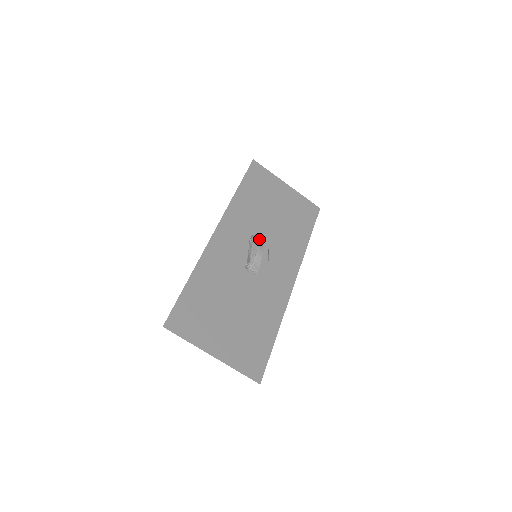
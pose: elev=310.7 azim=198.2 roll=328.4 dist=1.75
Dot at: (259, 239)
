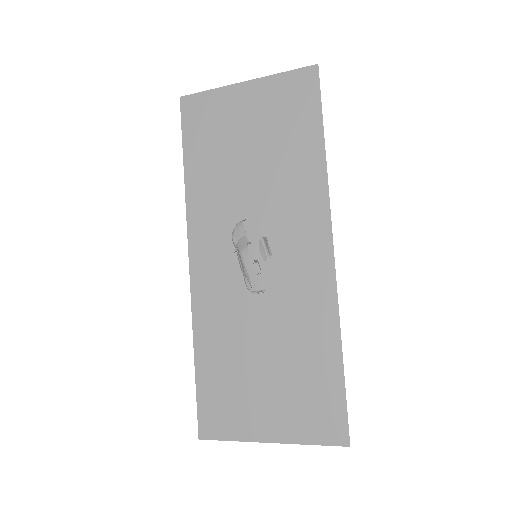
Dot at: (240, 234)
